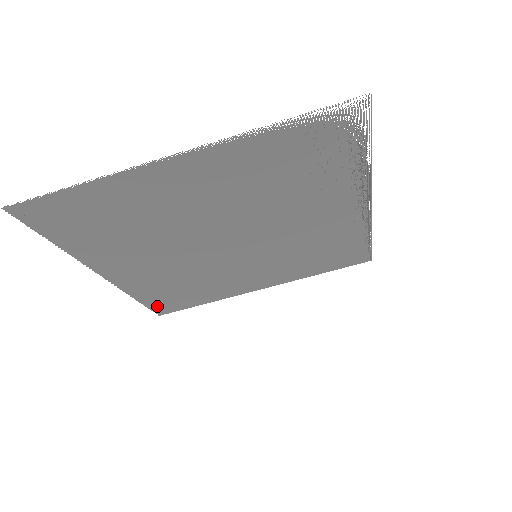
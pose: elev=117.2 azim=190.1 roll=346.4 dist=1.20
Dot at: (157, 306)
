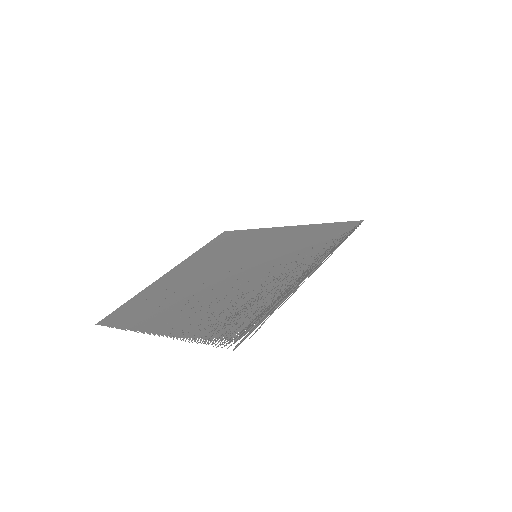
Dot at: (216, 239)
